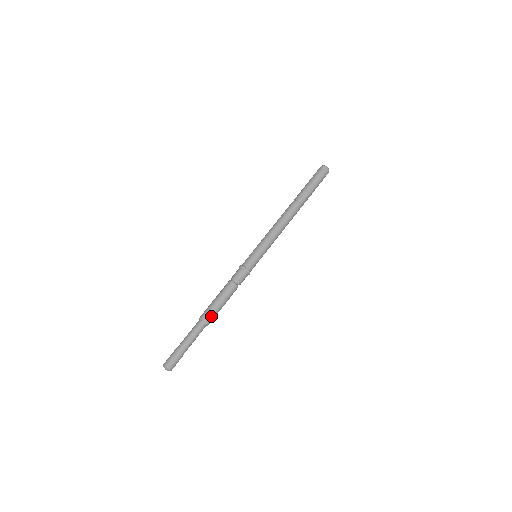
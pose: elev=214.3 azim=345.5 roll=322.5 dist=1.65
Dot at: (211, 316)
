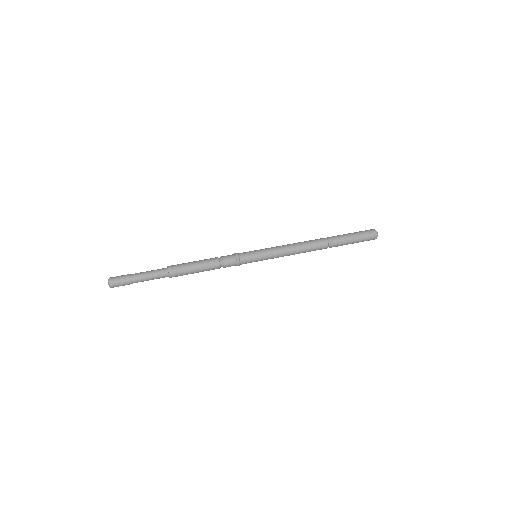
Dot at: (178, 270)
